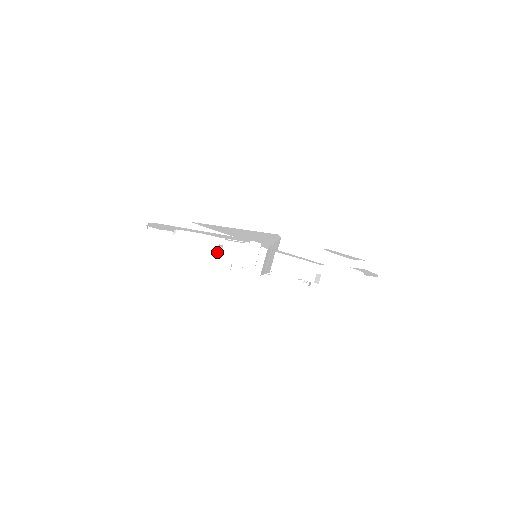
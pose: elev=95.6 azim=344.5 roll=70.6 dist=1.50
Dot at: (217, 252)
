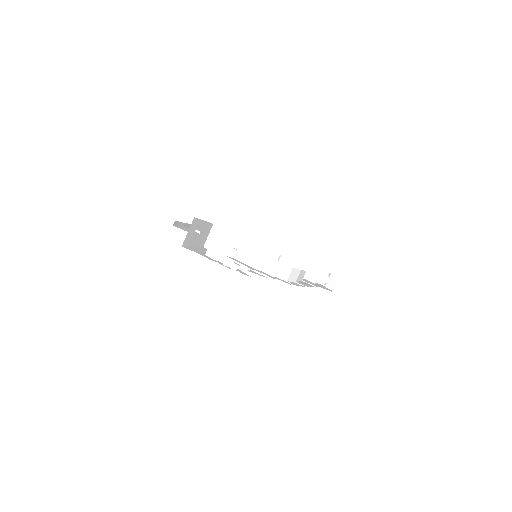
Dot at: occluded
